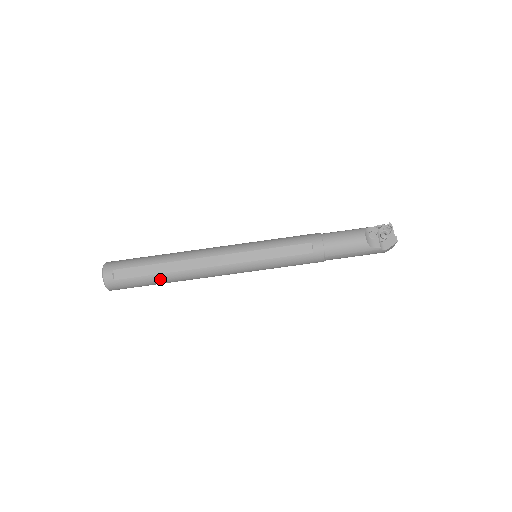
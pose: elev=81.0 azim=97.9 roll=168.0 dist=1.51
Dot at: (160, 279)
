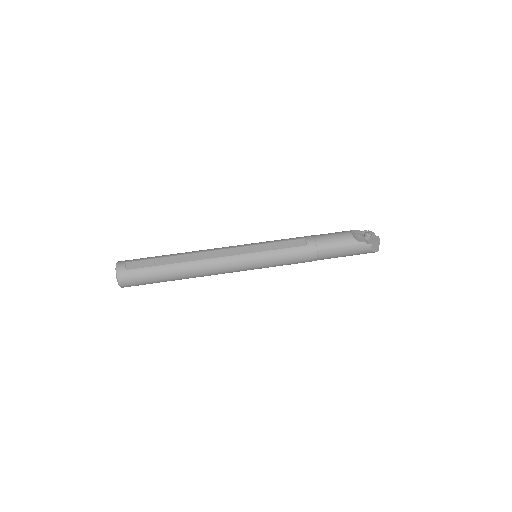
Dot at: (168, 270)
